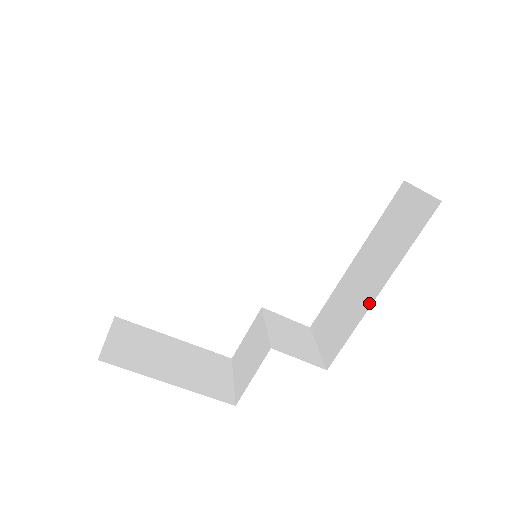
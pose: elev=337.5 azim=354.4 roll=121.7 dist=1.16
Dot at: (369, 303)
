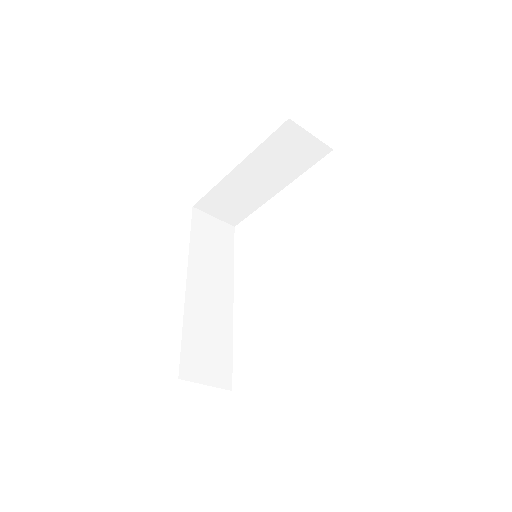
Dot at: occluded
